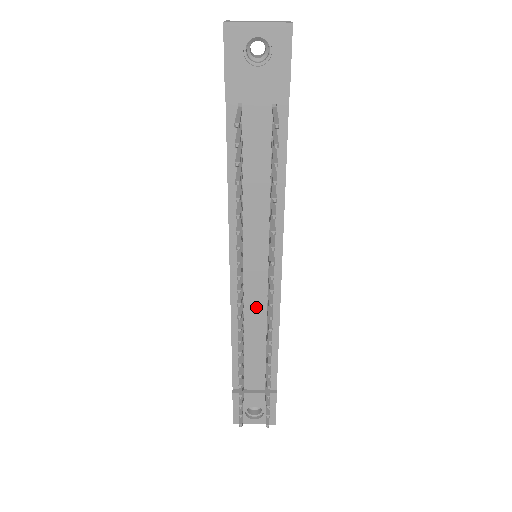
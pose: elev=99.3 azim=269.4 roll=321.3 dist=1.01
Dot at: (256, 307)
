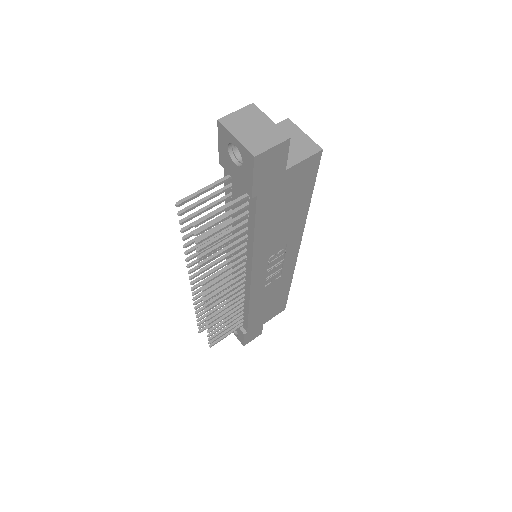
Dot at: occluded
